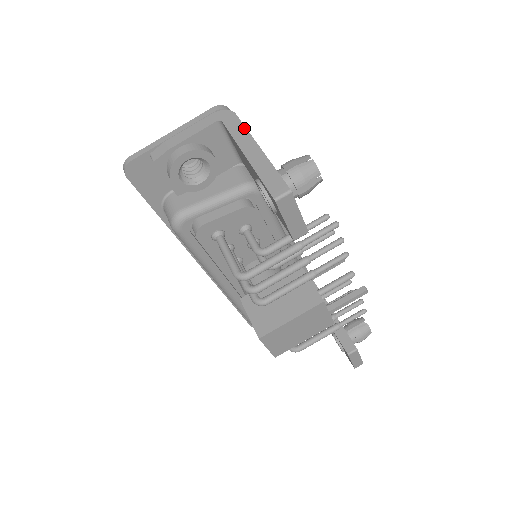
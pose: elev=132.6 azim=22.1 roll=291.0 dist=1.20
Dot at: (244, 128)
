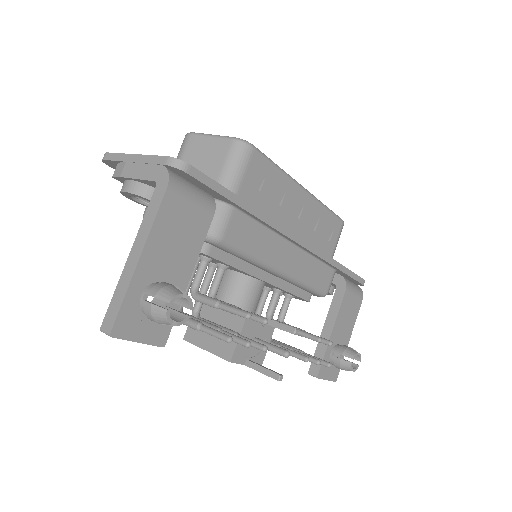
Dot at: (153, 219)
